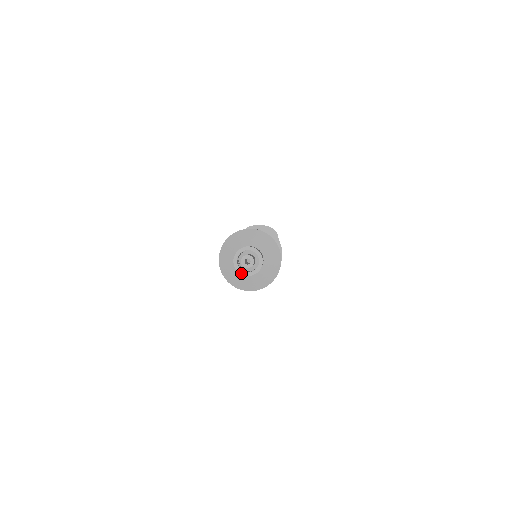
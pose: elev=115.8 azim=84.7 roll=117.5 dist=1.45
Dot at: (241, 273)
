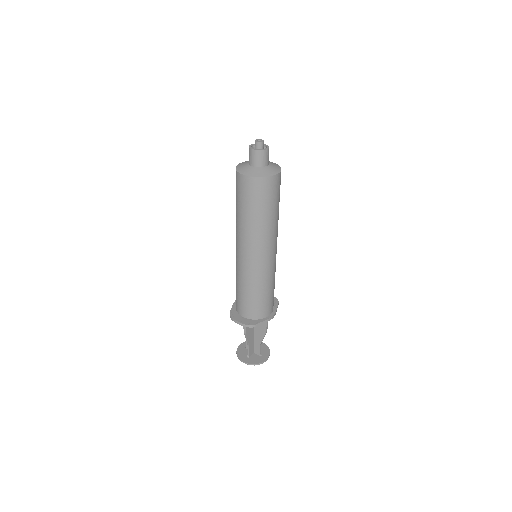
Dot at: (251, 148)
